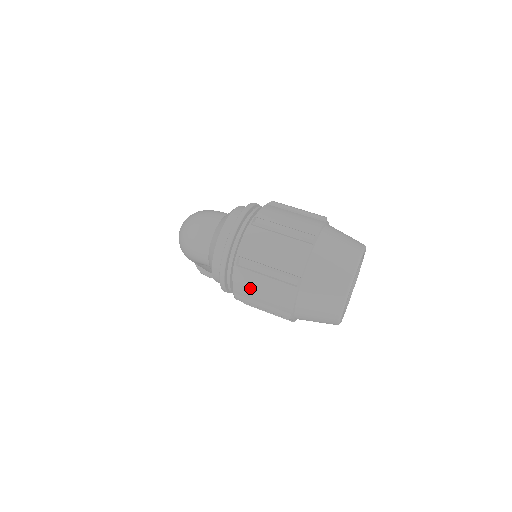
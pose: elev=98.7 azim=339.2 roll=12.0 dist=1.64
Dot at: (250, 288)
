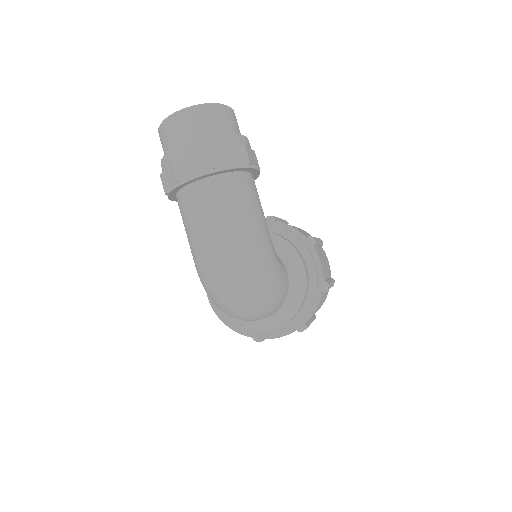
Dot at: occluded
